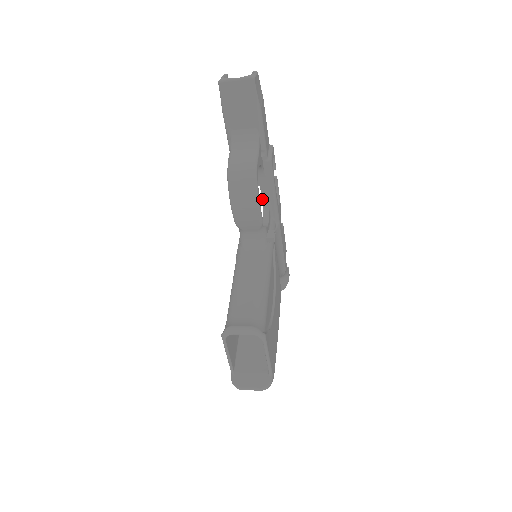
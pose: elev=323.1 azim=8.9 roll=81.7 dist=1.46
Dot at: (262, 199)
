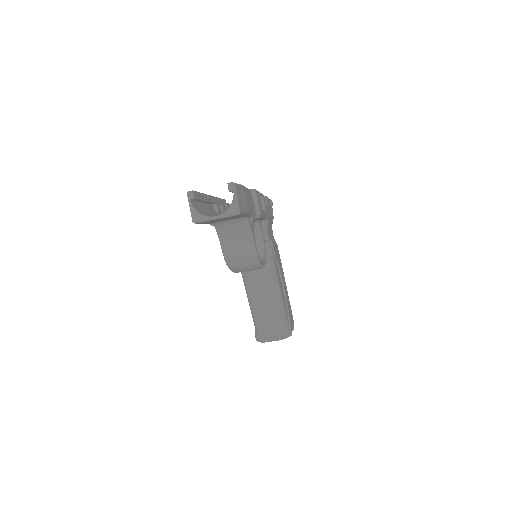
Dot at: occluded
